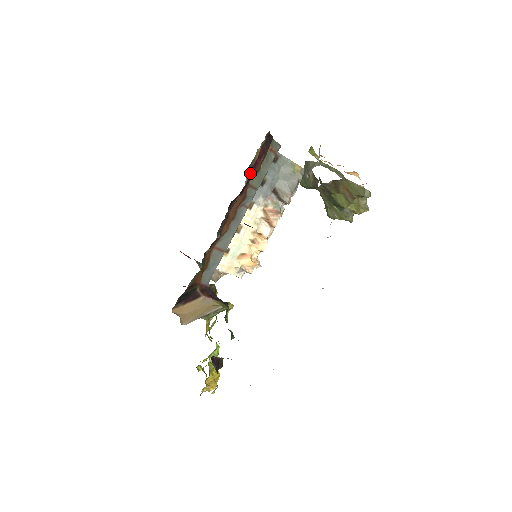
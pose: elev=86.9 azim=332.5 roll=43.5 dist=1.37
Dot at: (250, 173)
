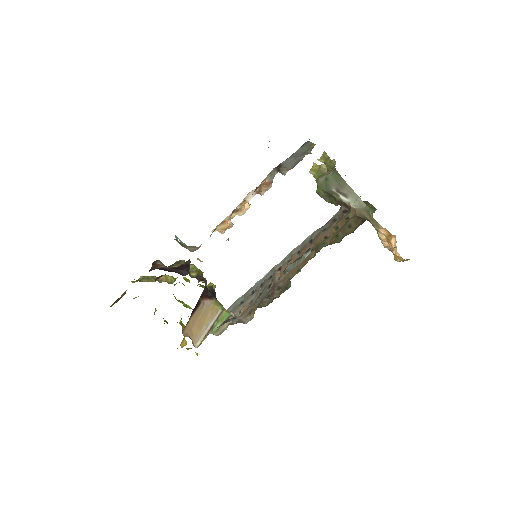
Dot at: occluded
